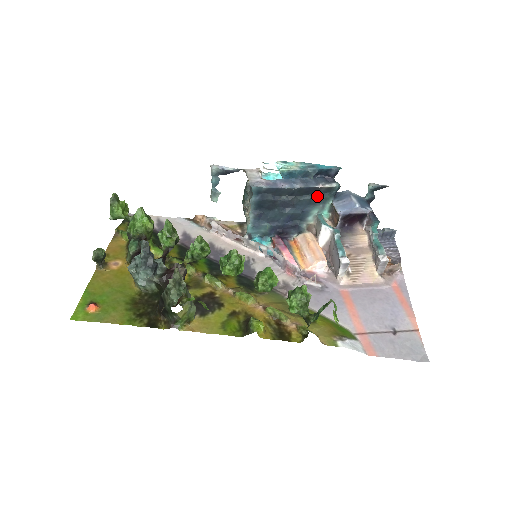
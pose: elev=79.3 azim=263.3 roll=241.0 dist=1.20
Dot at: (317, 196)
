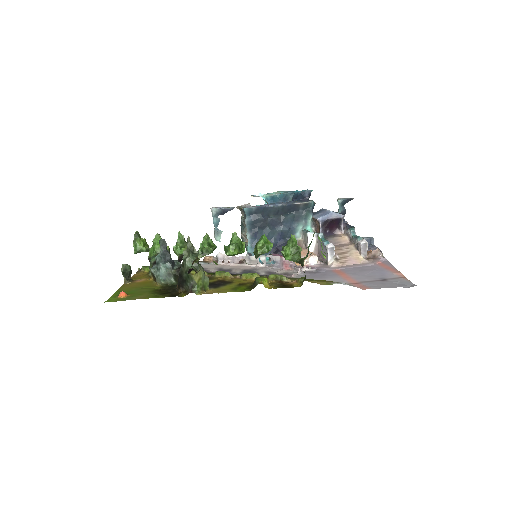
Dot at: (298, 213)
